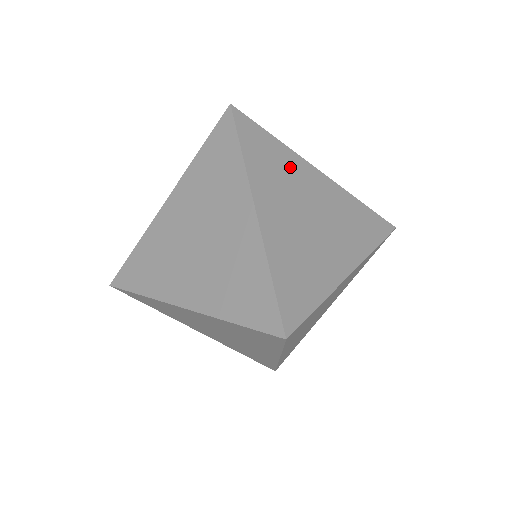
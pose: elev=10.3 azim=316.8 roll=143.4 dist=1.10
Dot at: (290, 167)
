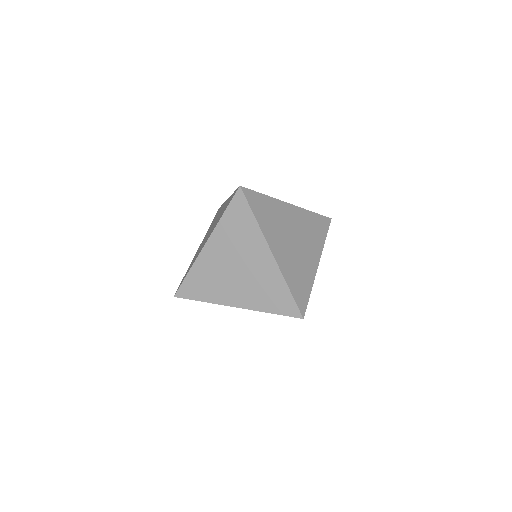
Dot at: (277, 212)
